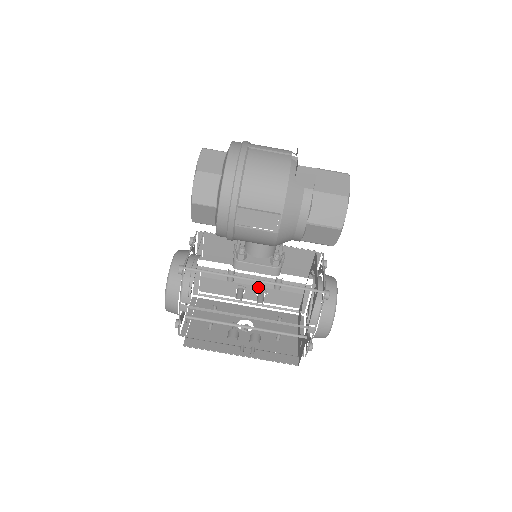
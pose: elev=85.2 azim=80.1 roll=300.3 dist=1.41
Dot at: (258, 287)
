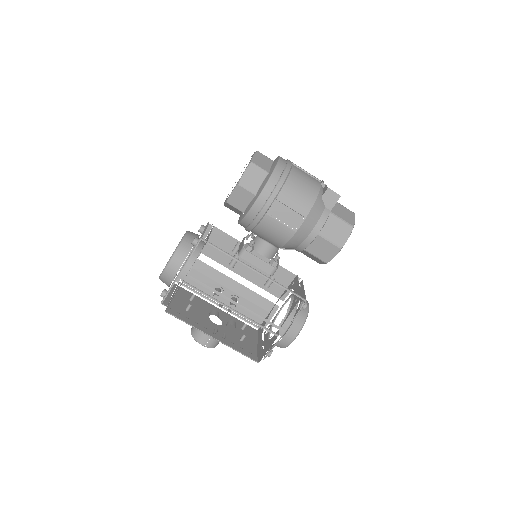
Dot at: (234, 293)
